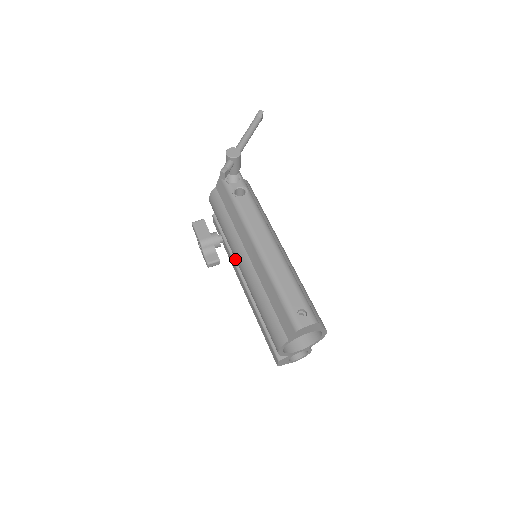
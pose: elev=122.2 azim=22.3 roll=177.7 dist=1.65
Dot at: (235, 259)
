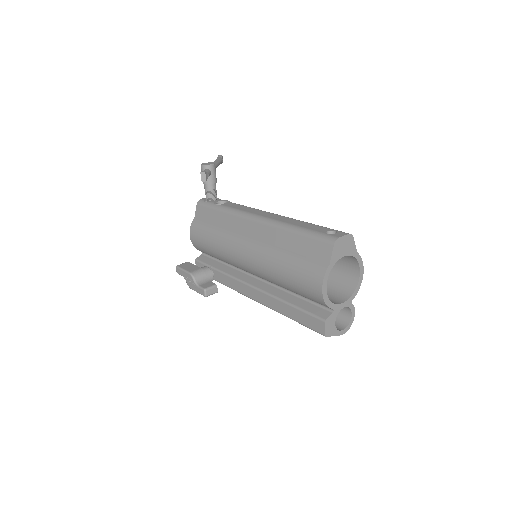
Dot at: (233, 275)
